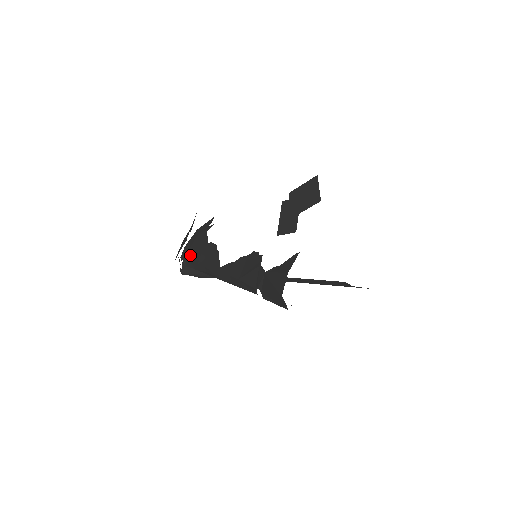
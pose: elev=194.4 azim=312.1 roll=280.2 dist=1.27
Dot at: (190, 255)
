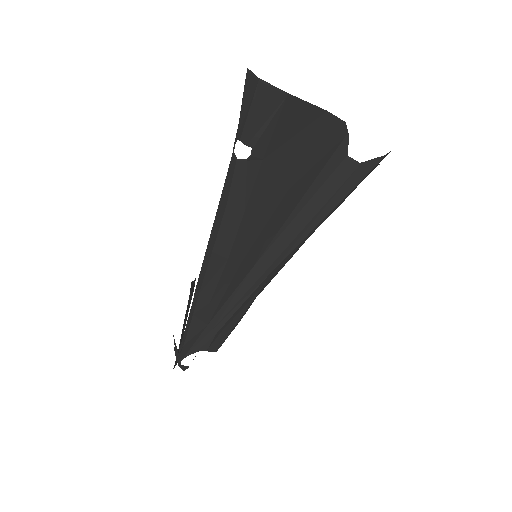
Dot at: occluded
